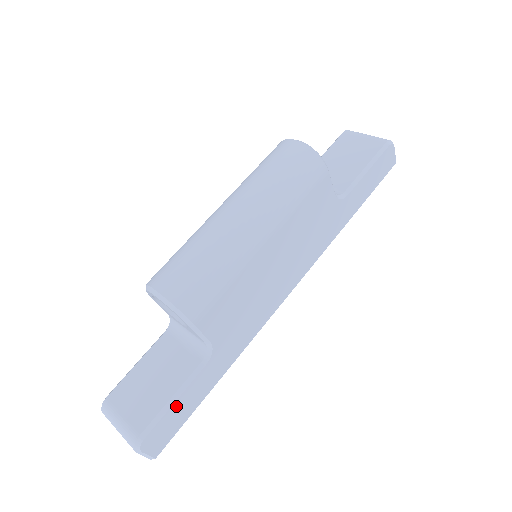
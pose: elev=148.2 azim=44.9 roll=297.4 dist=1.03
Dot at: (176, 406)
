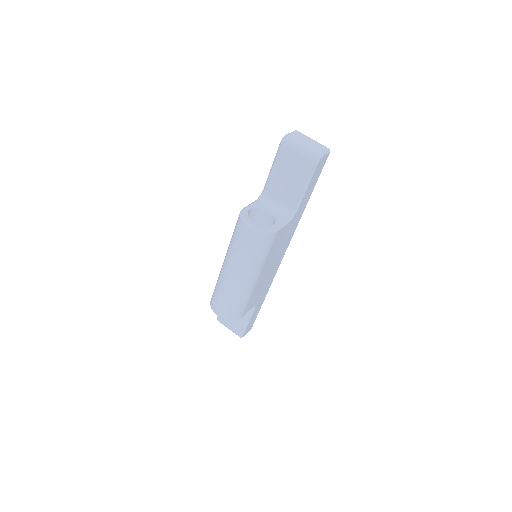
Dot at: (250, 322)
